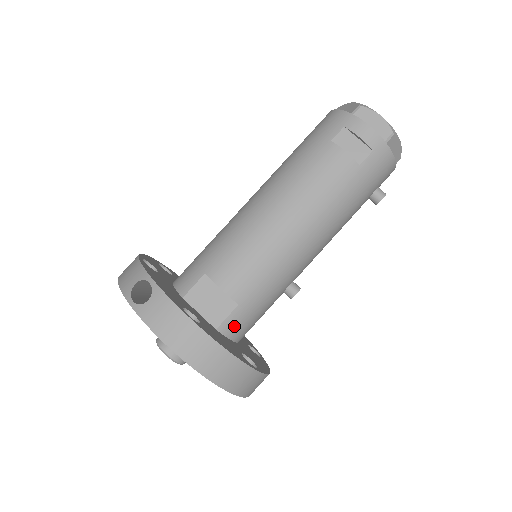
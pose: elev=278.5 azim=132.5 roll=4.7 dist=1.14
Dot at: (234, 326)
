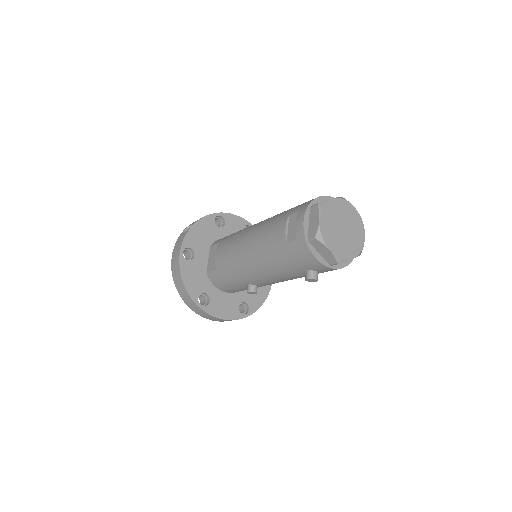
Dot at: (214, 279)
